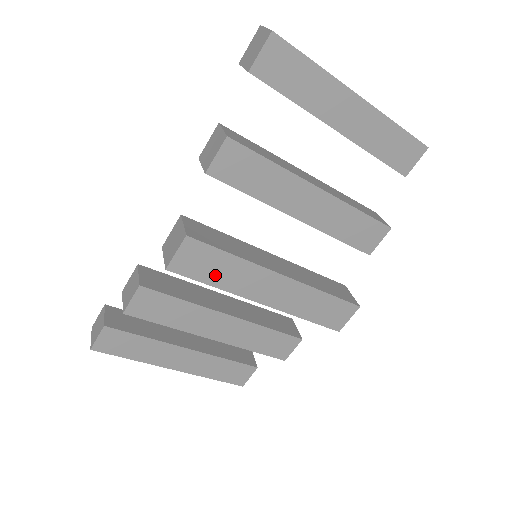
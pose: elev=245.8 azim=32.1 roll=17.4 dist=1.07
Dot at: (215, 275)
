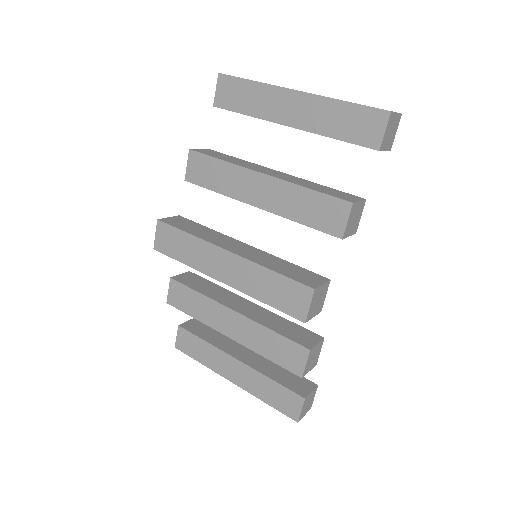
Dot at: (182, 253)
